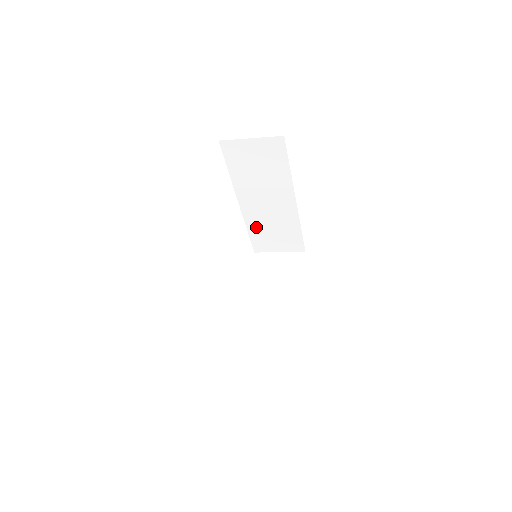
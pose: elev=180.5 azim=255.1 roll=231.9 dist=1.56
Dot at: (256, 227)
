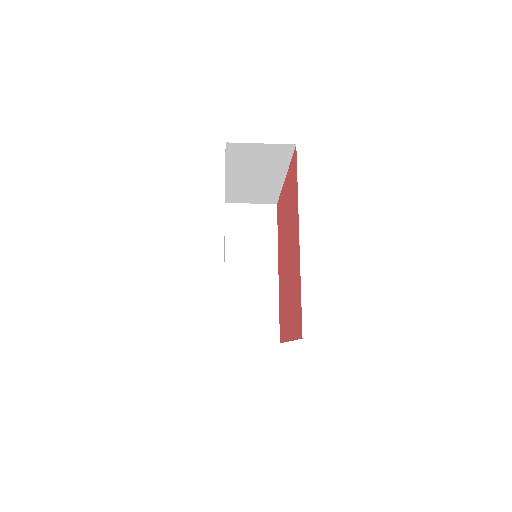
Dot at: (234, 303)
